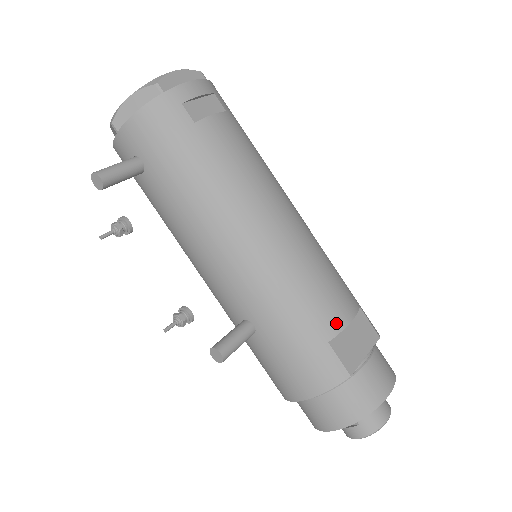
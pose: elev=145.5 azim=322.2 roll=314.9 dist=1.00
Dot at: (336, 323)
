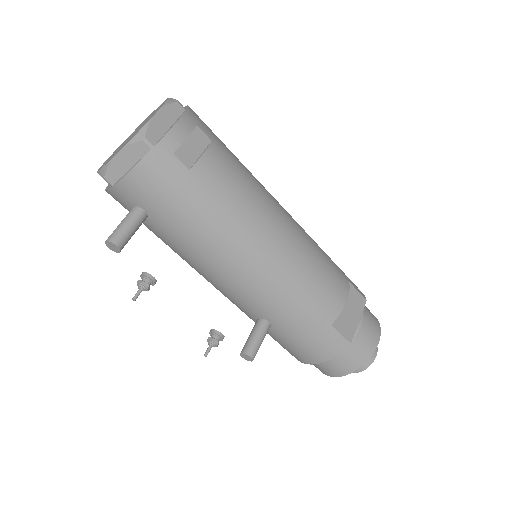
Dot at: (336, 308)
